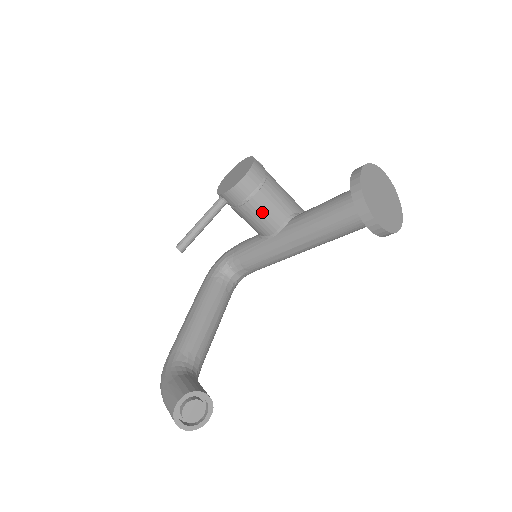
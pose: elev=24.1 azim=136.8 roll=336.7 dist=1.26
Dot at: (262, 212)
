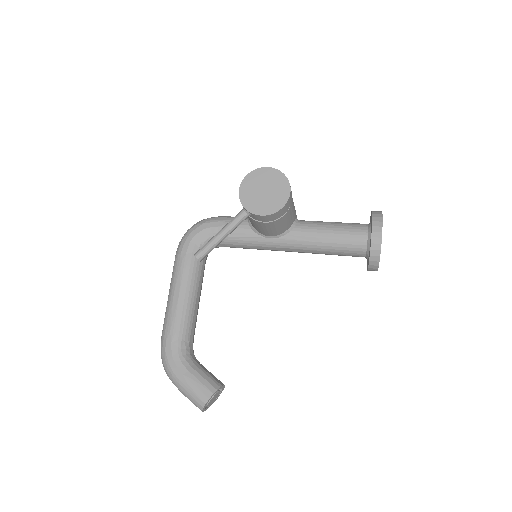
Dot at: (277, 226)
